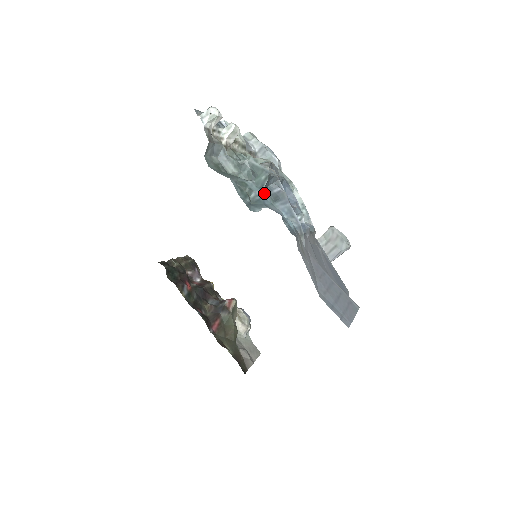
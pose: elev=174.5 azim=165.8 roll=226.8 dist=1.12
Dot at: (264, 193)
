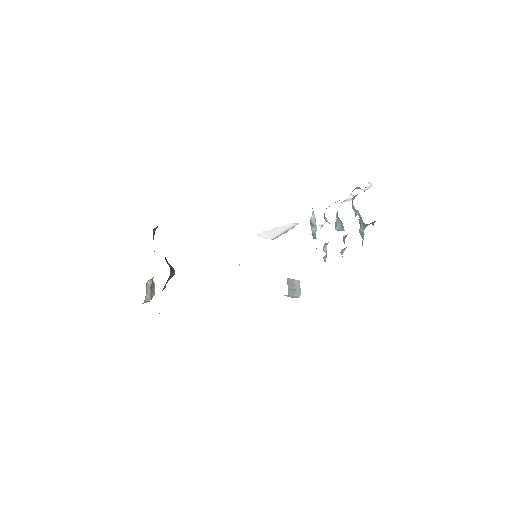
Dot at: (360, 226)
